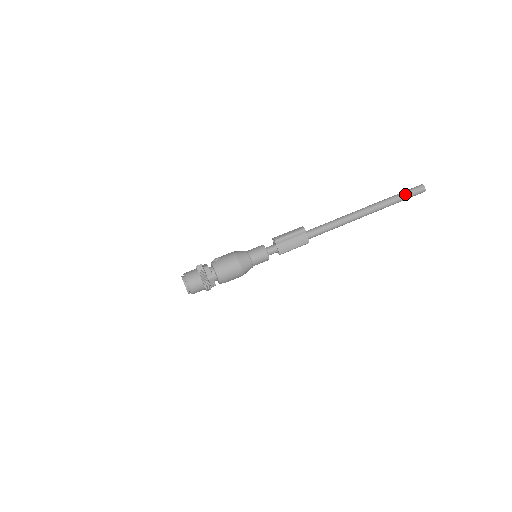
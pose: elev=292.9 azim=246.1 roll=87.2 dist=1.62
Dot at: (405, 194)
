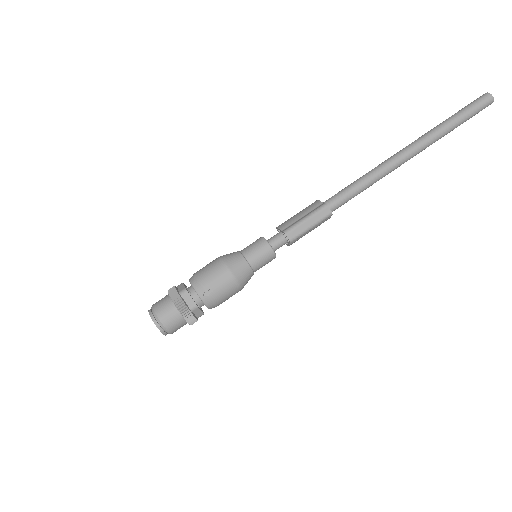
Dot at: occluded
